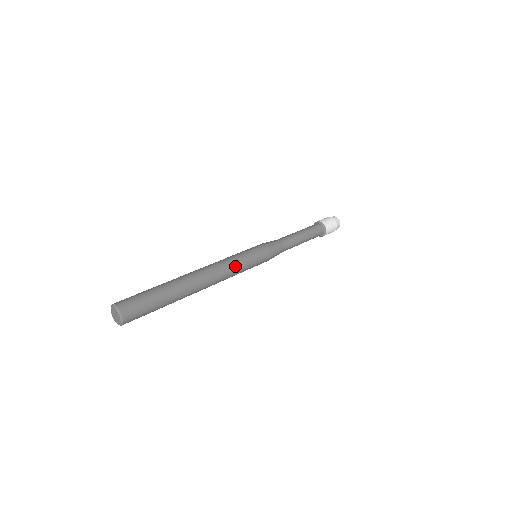
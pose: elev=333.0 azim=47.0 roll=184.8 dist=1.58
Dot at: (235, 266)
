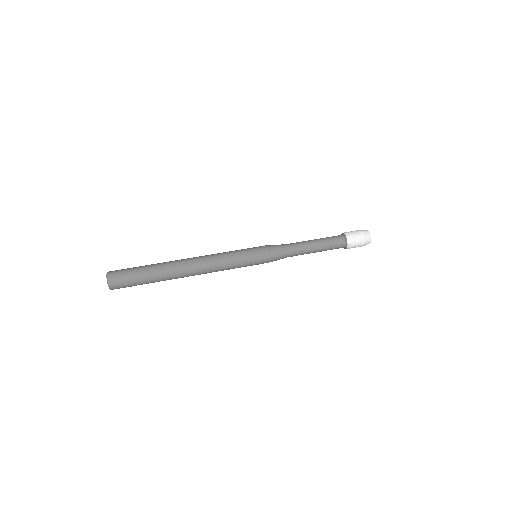
Dot at: (224, 259)
